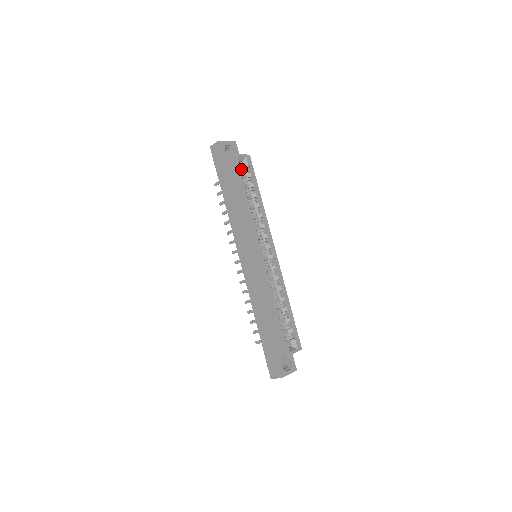
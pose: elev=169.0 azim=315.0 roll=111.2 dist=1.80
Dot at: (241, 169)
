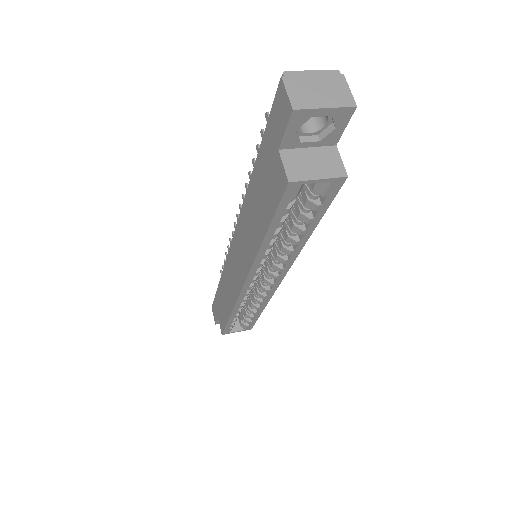
Dot at: occluded
